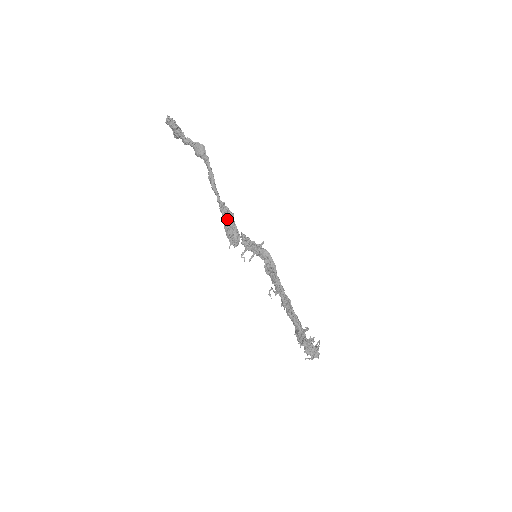
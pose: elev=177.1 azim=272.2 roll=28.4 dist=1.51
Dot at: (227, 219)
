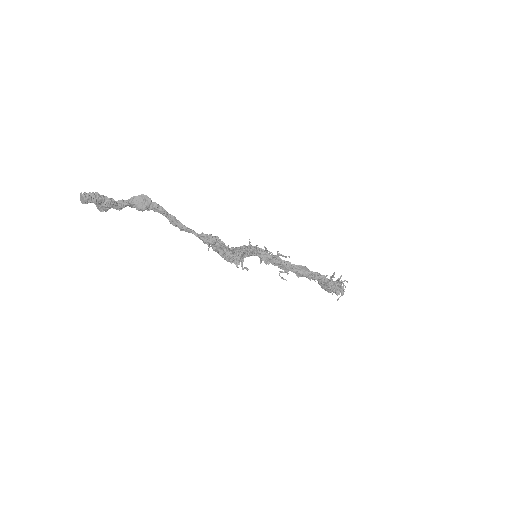
Dot at: (222, 244)
